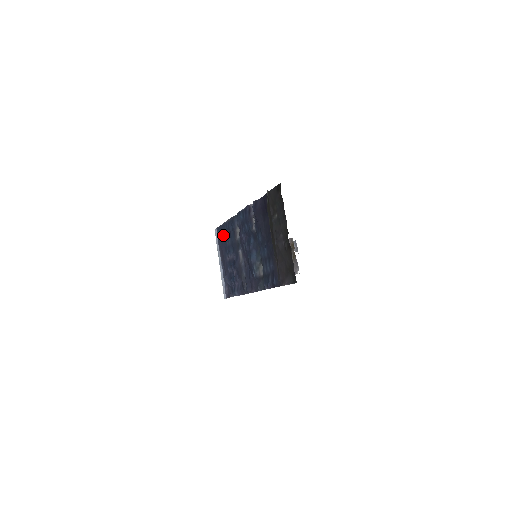
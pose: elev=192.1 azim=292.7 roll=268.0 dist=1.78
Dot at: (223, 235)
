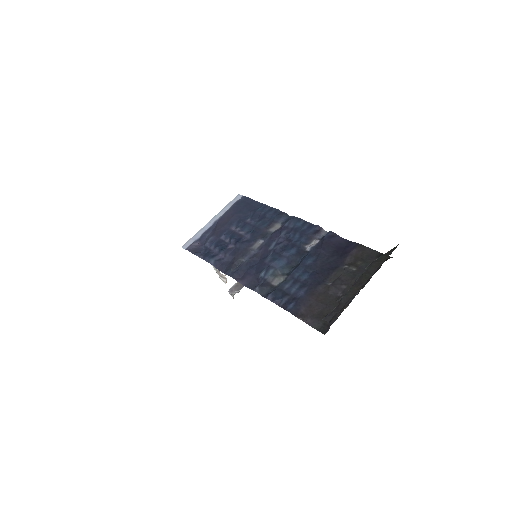
Dot at: (249, 209)
